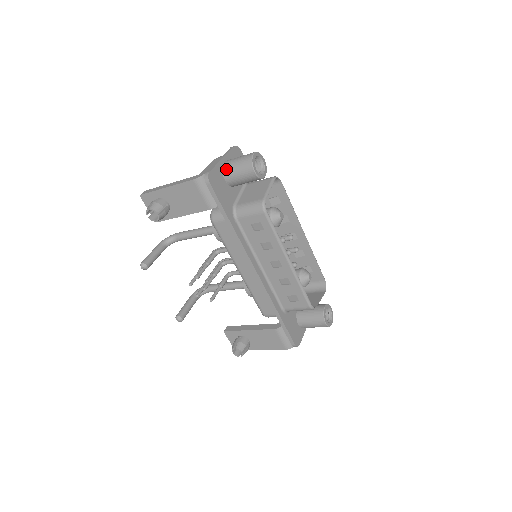
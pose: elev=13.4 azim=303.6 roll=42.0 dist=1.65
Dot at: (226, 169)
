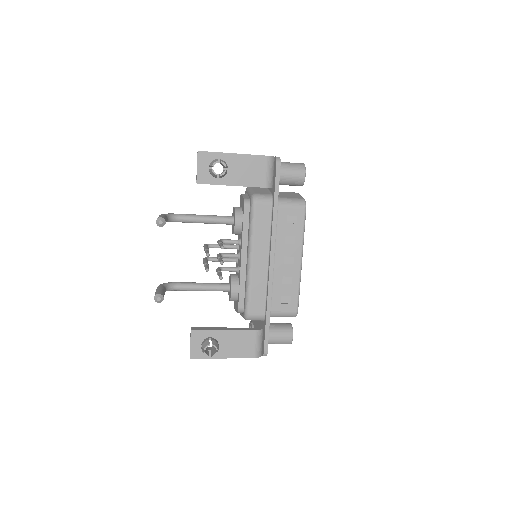
Dot at: occluded
